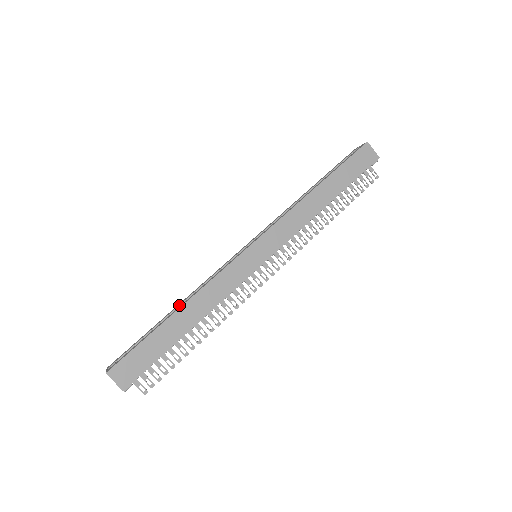
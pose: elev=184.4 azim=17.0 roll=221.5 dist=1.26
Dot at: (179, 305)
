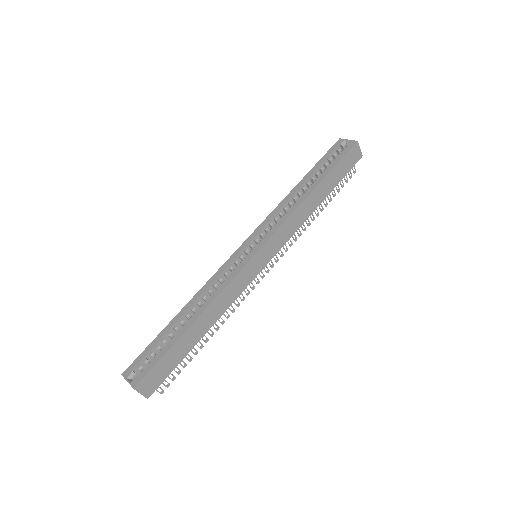
Dot at: (188, 309)
